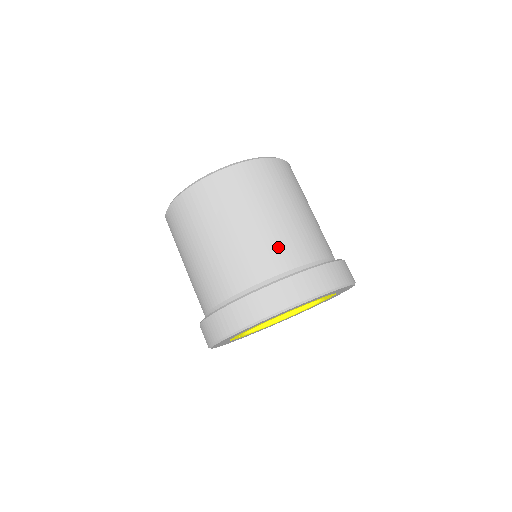
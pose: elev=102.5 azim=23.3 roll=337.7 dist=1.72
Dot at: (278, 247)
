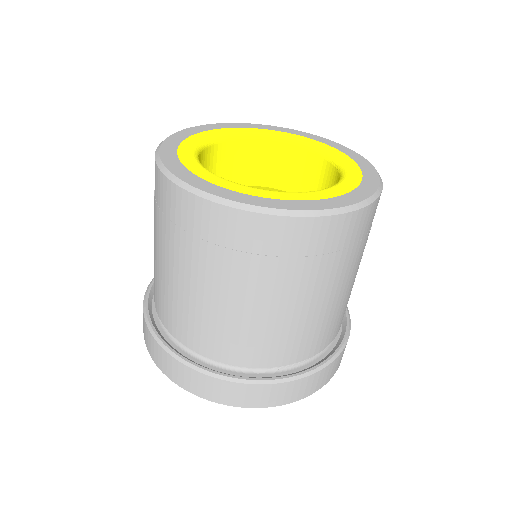
Dot at: (182, 316)
